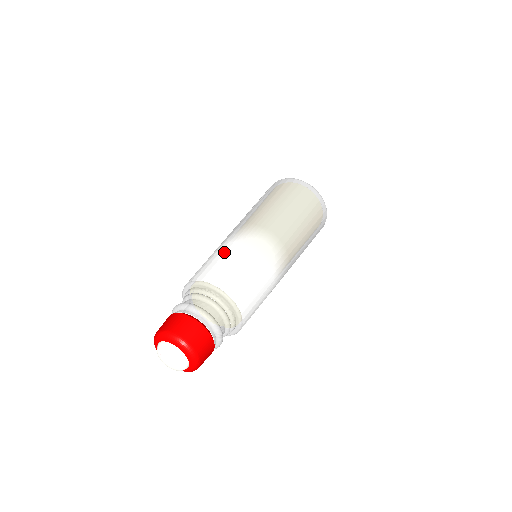
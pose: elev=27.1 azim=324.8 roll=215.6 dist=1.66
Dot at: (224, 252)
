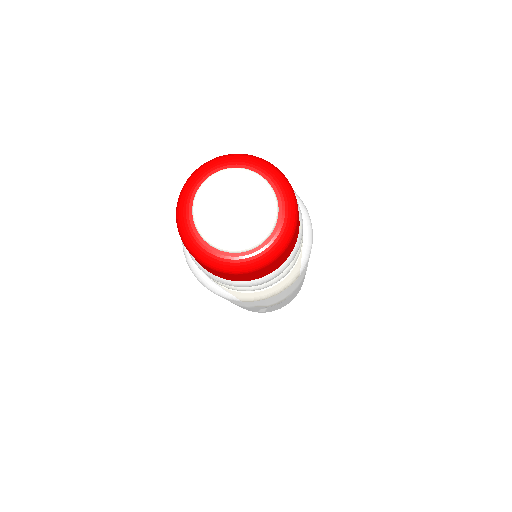
Dot at: occluded
